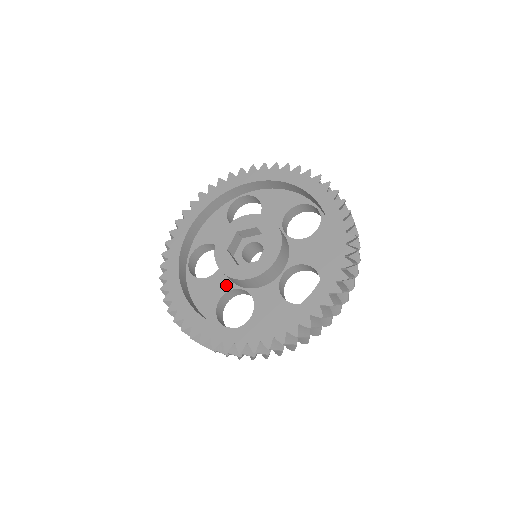
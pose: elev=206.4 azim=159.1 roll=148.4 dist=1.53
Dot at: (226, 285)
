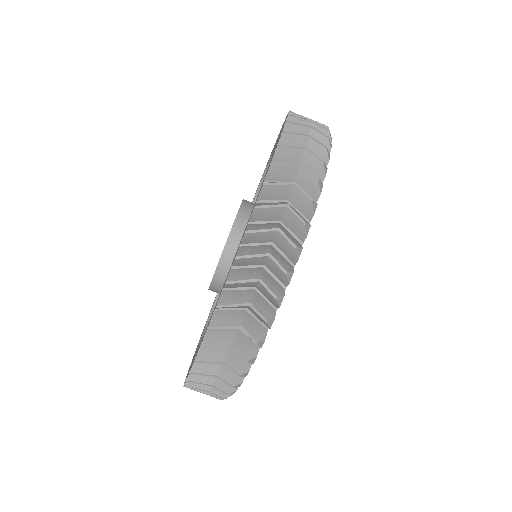
Dot at: occluded
